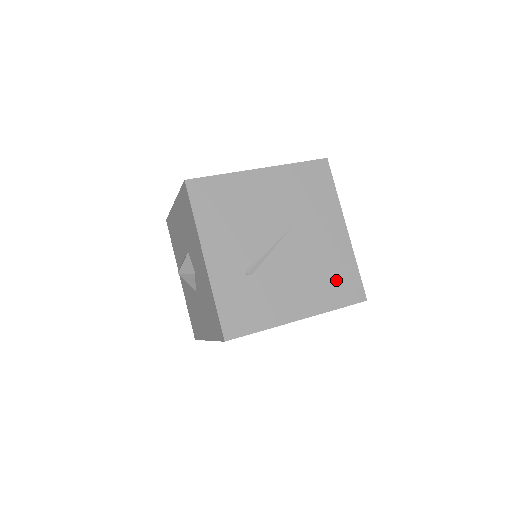
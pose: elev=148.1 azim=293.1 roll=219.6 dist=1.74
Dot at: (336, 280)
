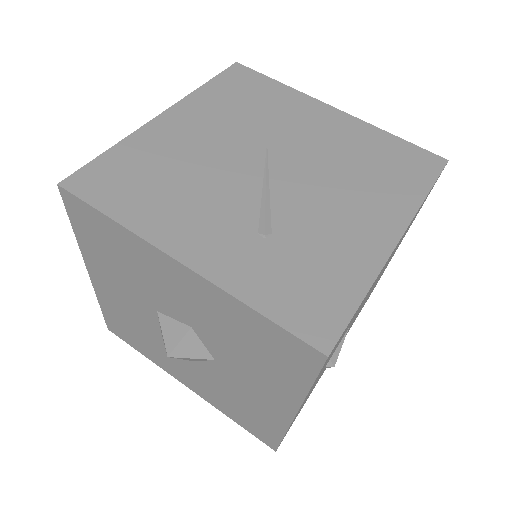
Dot at: (387, 164)
